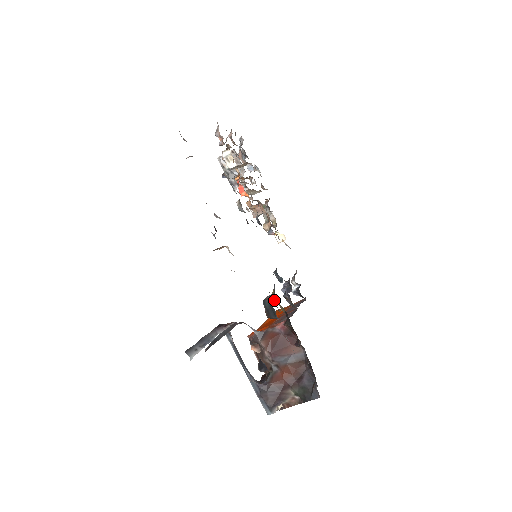
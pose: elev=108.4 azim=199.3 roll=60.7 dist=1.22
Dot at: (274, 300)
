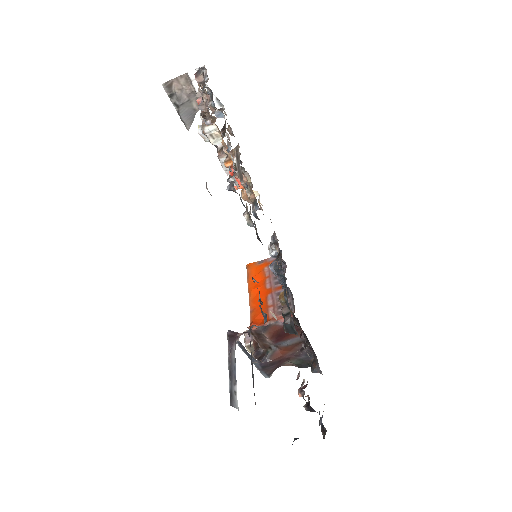
Dot at: (282, 305)
